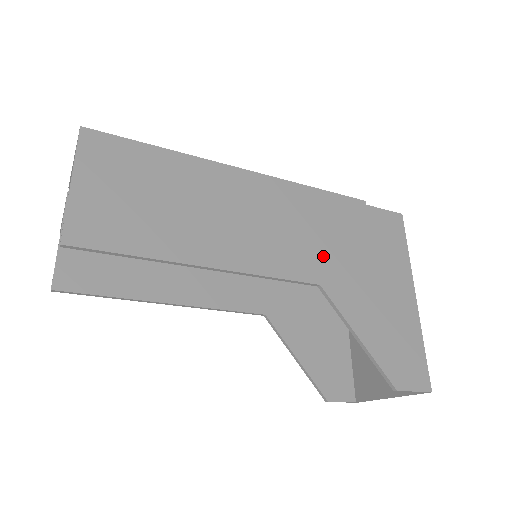
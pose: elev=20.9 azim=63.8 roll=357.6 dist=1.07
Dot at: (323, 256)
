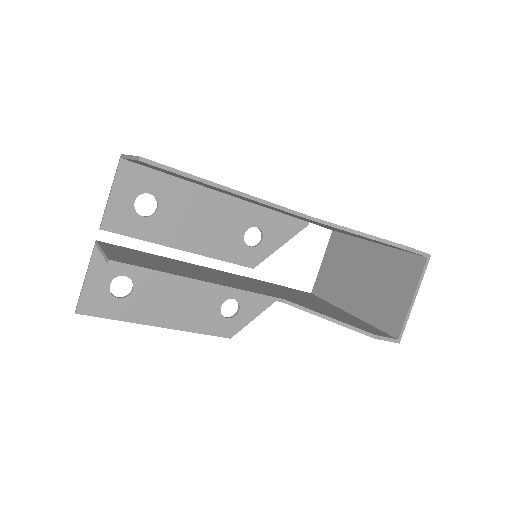
Dot at: occluded
